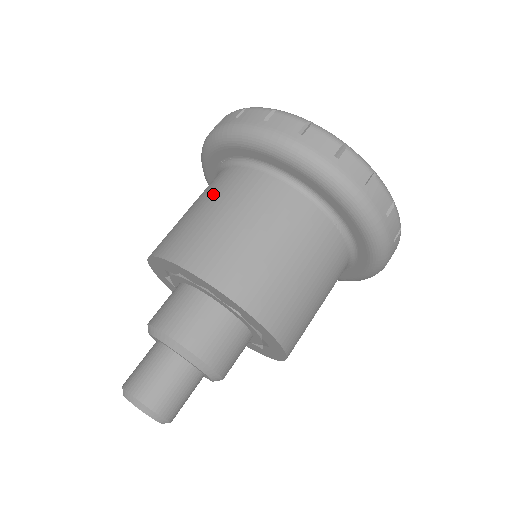
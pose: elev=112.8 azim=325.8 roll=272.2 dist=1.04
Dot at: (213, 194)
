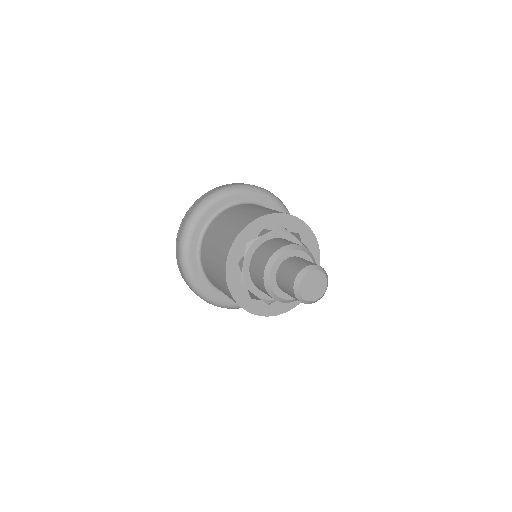
Dot at: (233, 213)
